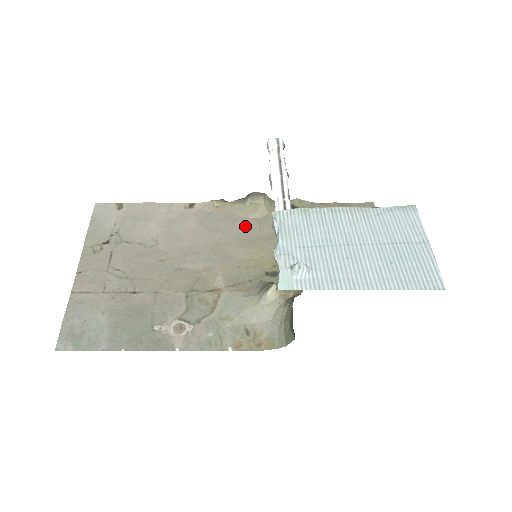
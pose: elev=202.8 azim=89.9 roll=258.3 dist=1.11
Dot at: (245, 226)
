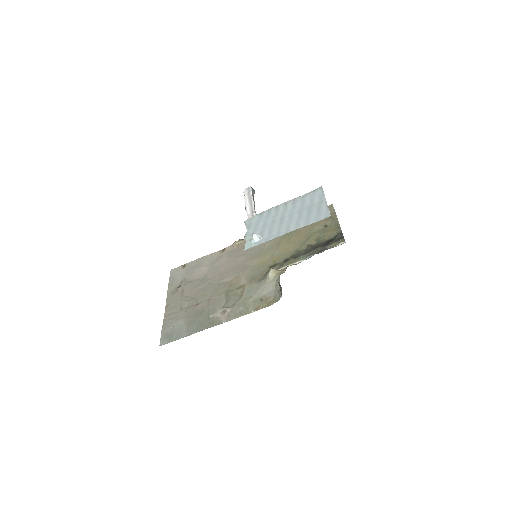
Dot at: (255, 248)
